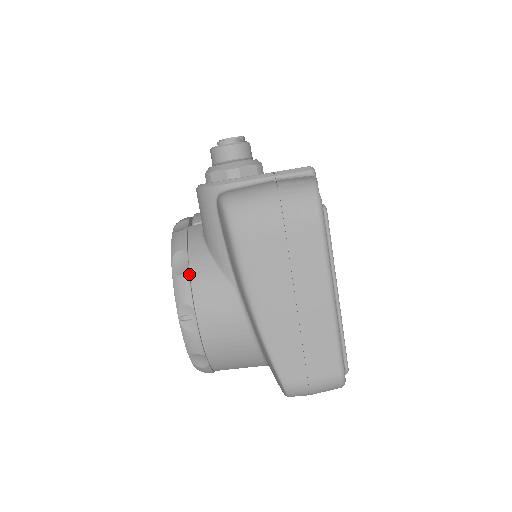
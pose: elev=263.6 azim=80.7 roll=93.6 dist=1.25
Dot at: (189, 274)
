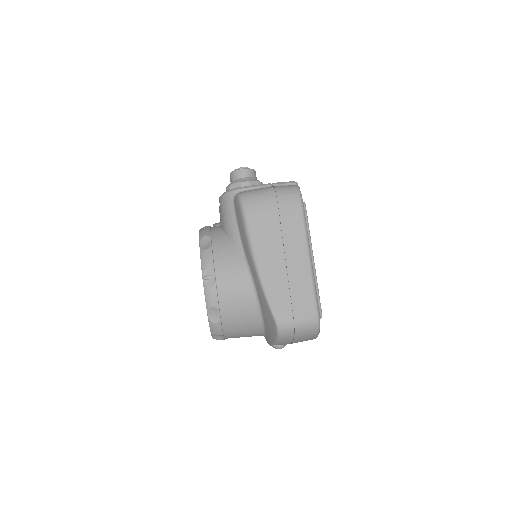
Dot at: (212, 249)
